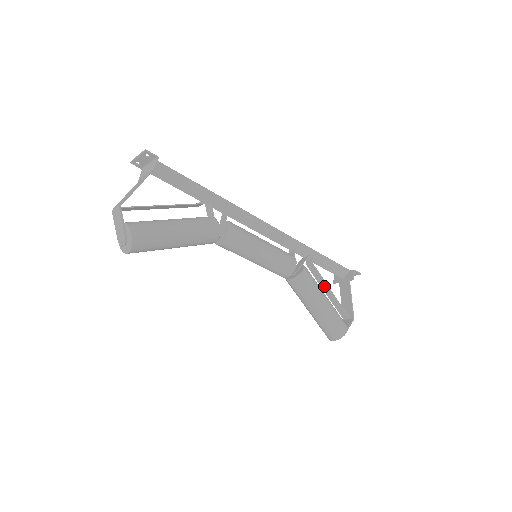
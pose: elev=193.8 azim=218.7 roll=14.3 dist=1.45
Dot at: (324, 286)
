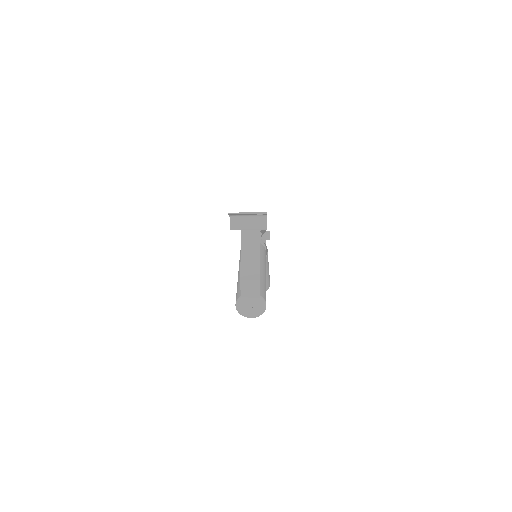
Dot at: occluded
